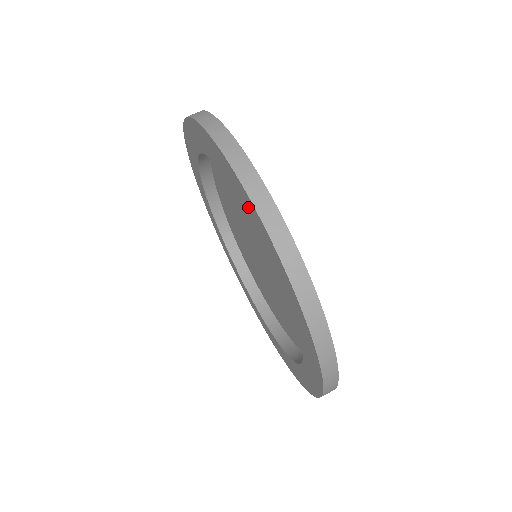
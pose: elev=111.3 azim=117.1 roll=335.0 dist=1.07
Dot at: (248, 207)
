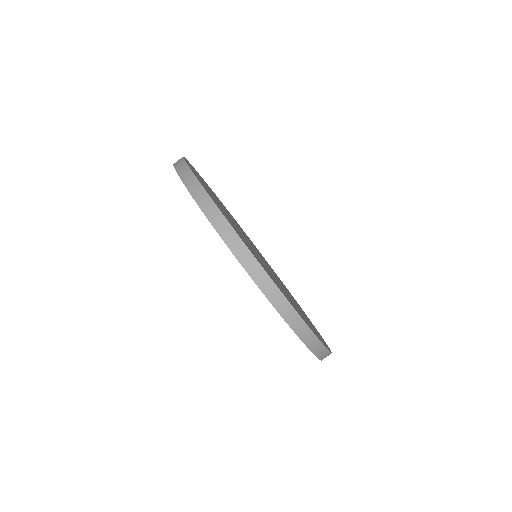
Dot at: occluded
